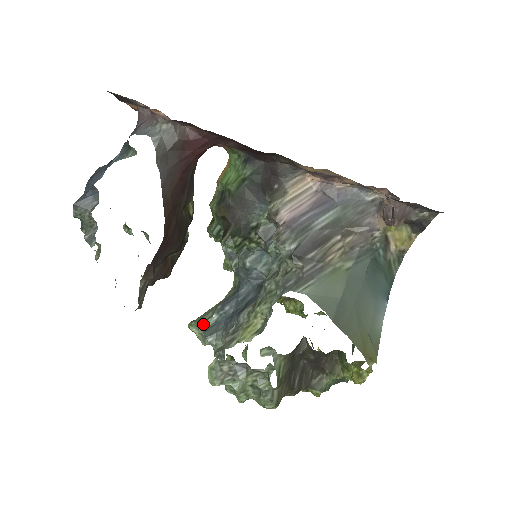
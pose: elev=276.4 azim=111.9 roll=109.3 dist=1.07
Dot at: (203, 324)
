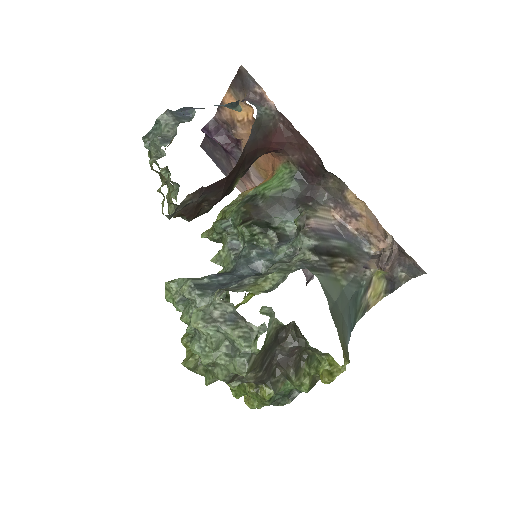
Dot at: (194, 279)
